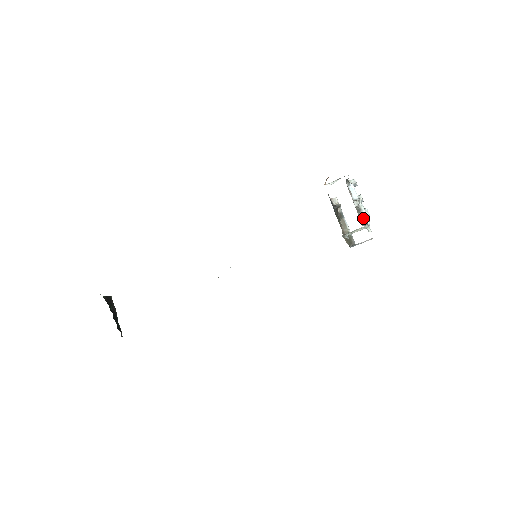
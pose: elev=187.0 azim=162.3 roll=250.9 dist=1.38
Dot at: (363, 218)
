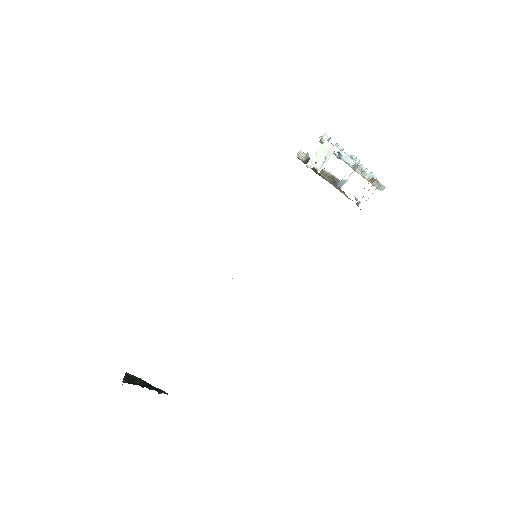
Dot at: (367, 176)
